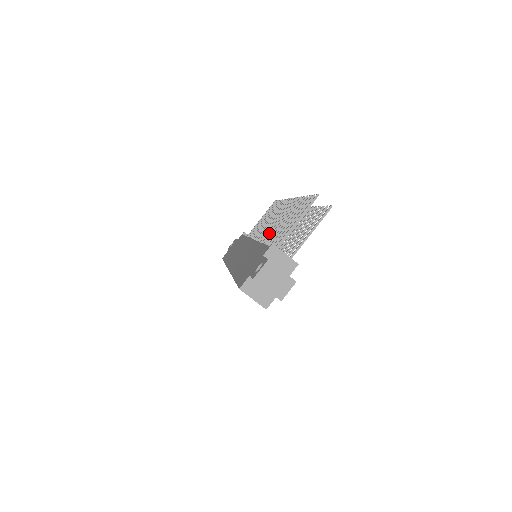
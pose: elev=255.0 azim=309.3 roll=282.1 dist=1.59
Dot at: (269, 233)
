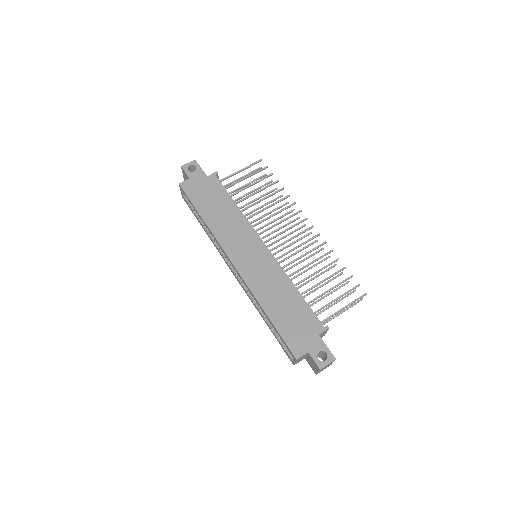
Dot at: occluded
